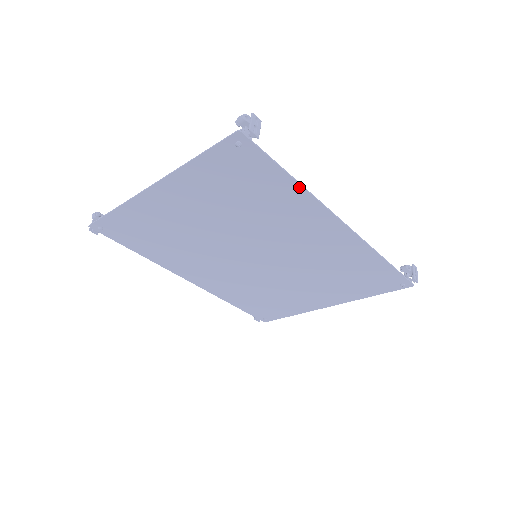
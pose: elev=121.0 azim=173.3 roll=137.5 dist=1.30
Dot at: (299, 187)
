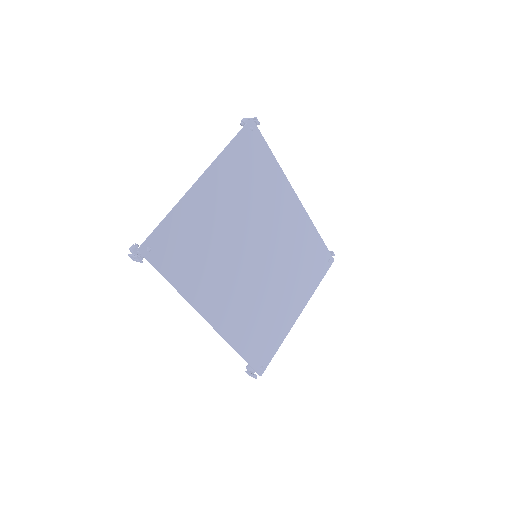
Dot at: (277, 165)
